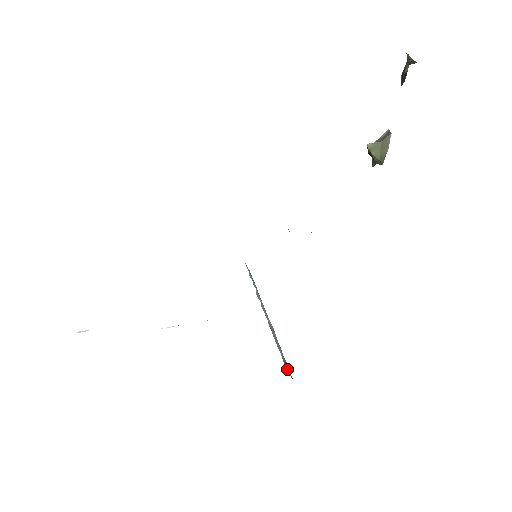
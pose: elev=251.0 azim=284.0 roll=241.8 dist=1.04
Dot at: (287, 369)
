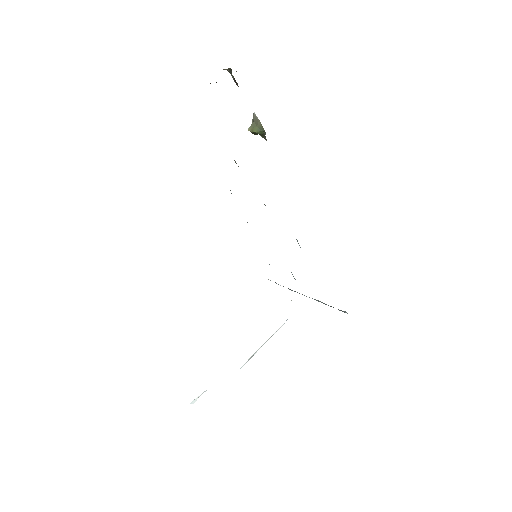
Dot at: occluded
